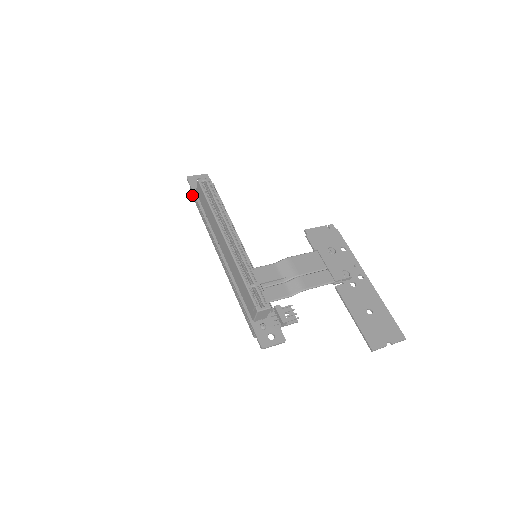
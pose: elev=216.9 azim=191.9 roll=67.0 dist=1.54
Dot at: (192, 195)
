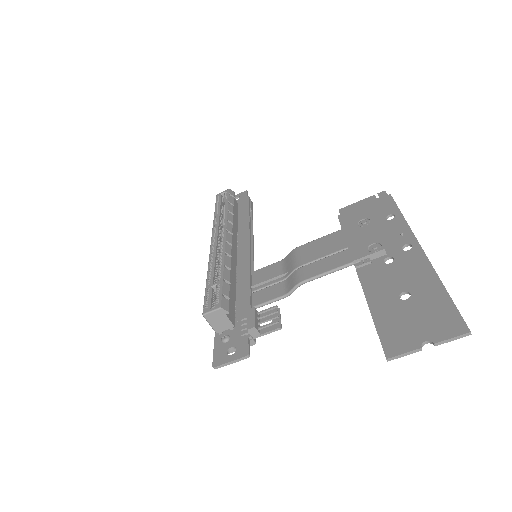
Dot at: occluded
